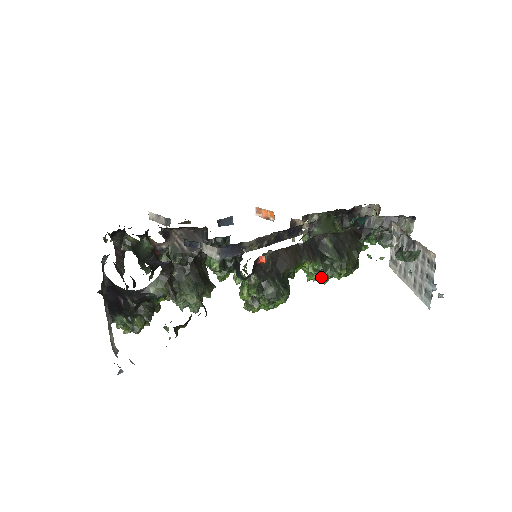
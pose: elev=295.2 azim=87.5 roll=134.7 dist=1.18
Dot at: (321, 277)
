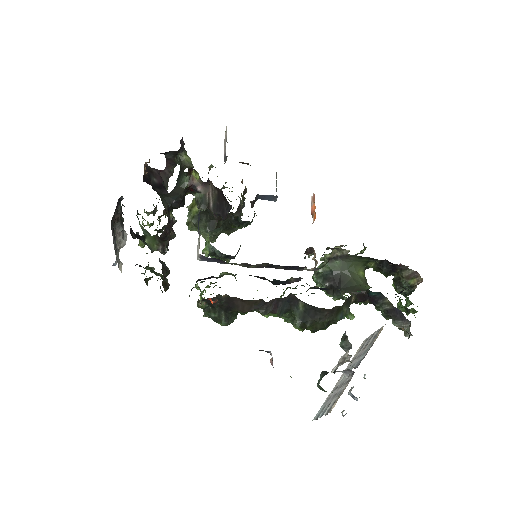
Dot at: (282, 318)
